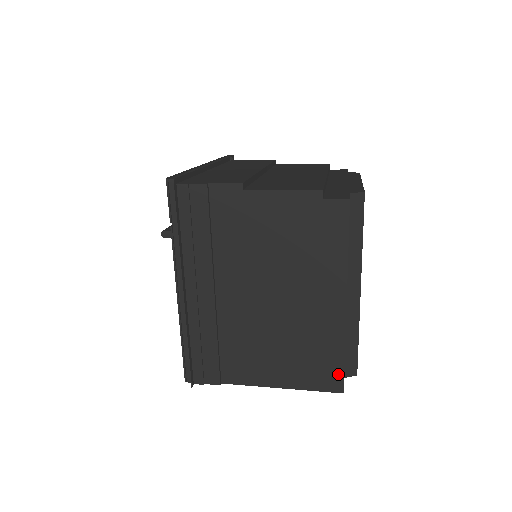
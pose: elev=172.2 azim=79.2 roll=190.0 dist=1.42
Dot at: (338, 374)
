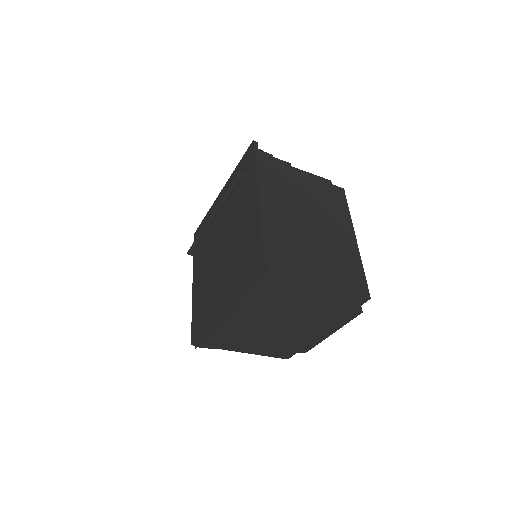
Dot at: (364, 283)
